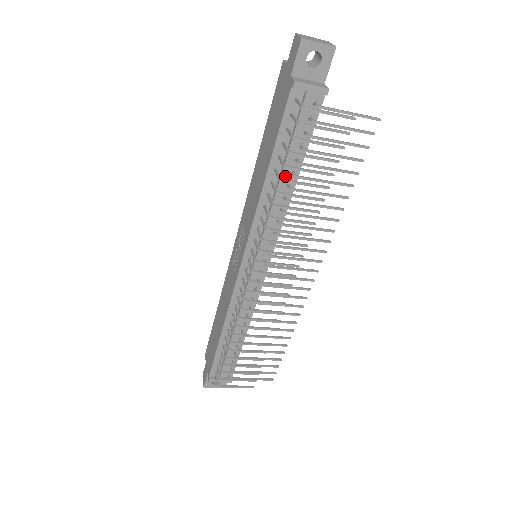
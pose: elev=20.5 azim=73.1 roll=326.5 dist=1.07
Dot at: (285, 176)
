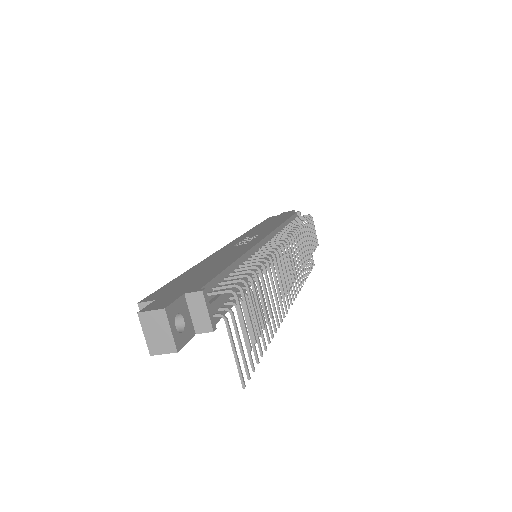
Dot at: occluded
